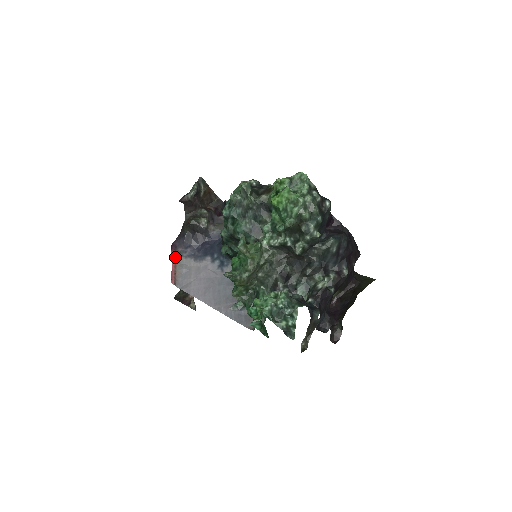
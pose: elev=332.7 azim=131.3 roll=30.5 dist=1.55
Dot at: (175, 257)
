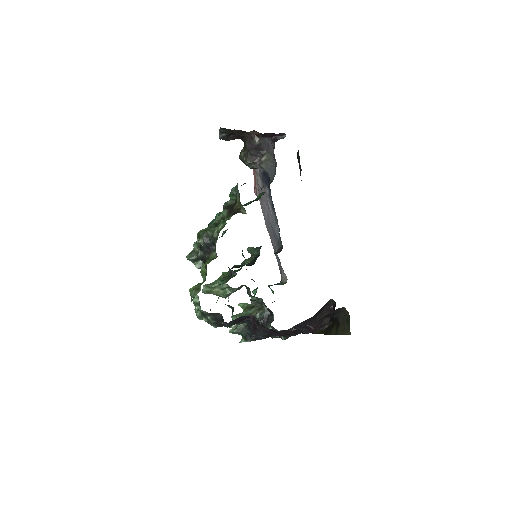
Dot at: occluded
